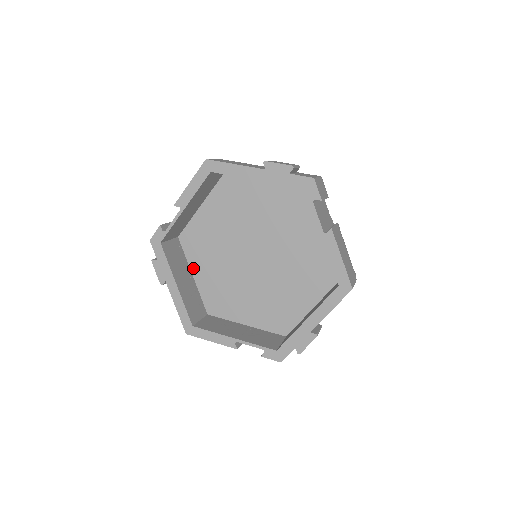
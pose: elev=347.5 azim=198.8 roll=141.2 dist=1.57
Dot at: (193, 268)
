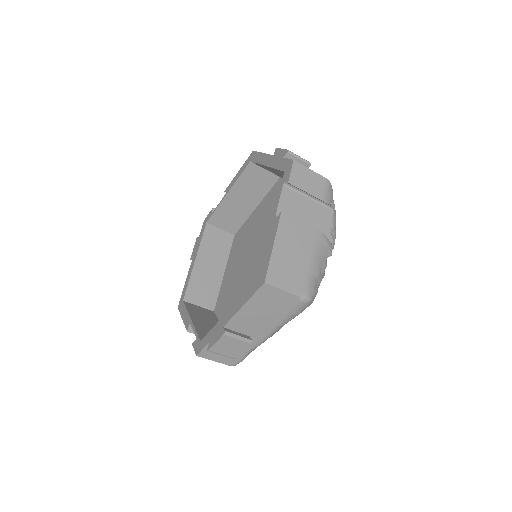
Dot at: (228, 265)
